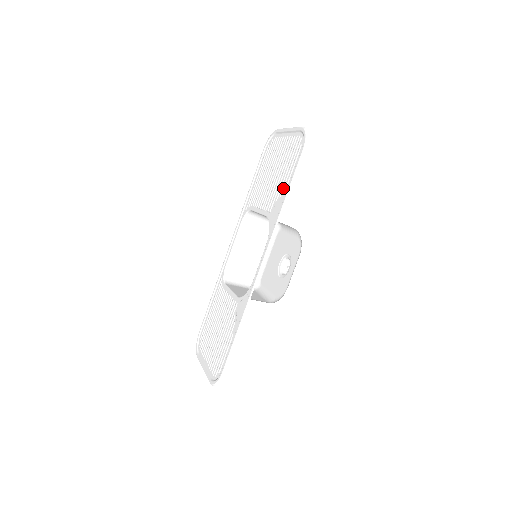
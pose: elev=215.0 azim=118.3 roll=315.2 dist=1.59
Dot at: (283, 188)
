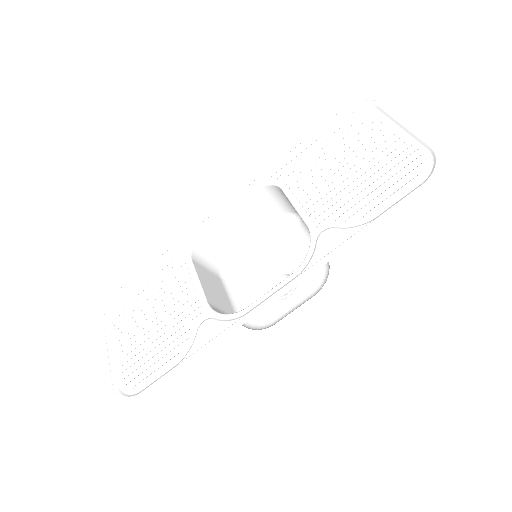
Dot at: (360, 213)
